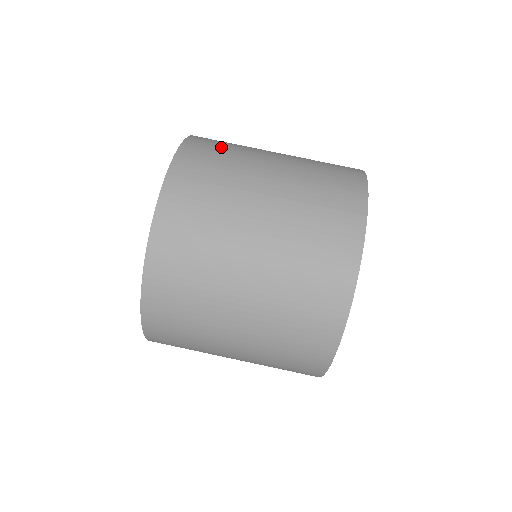
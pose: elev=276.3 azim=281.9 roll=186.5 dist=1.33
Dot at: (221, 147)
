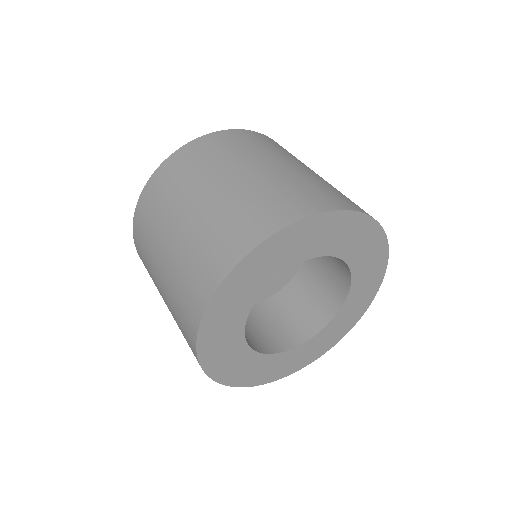
Dot at: occluded
